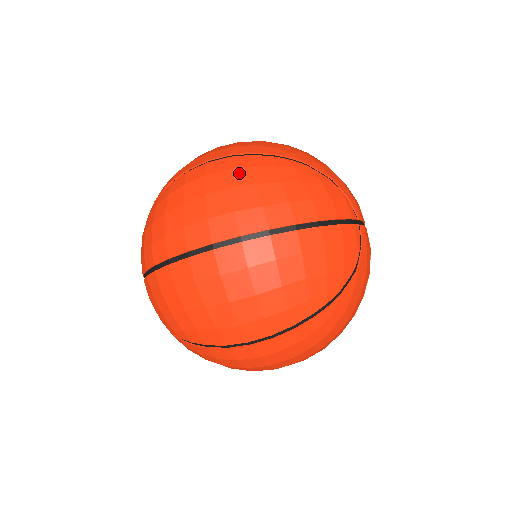
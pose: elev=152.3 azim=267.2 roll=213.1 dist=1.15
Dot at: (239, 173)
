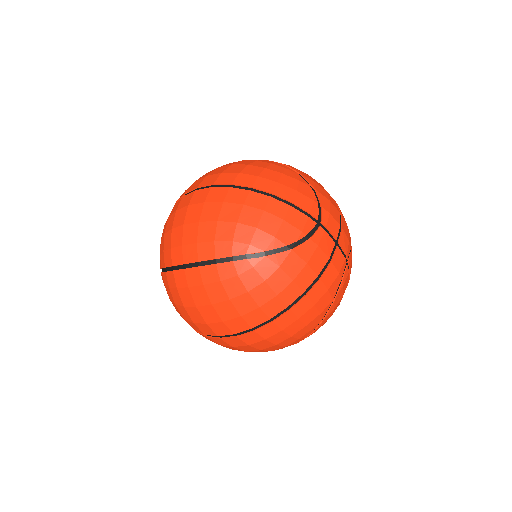
Dot at: (246, 161)
